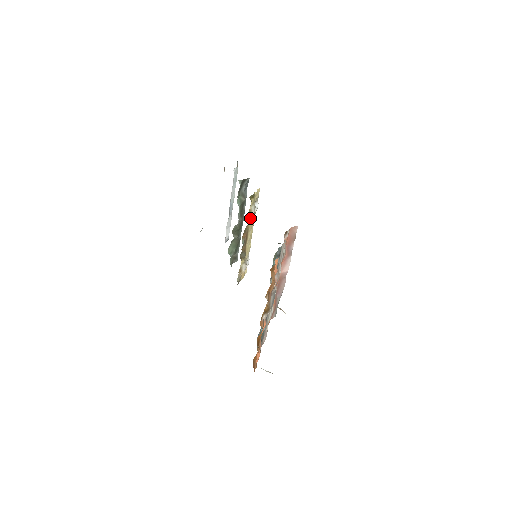
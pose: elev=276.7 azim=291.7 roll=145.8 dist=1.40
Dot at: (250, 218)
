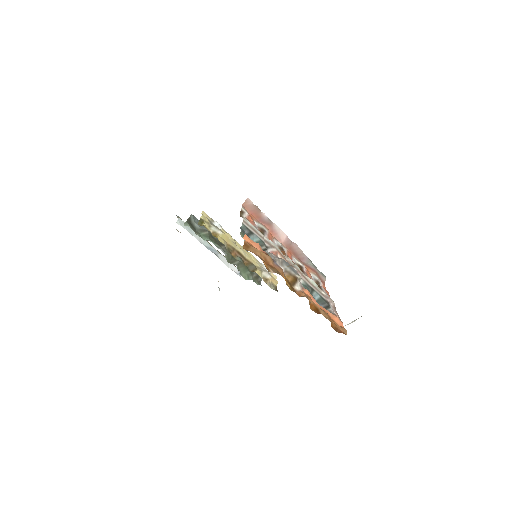
Dot at: (221, 238)
